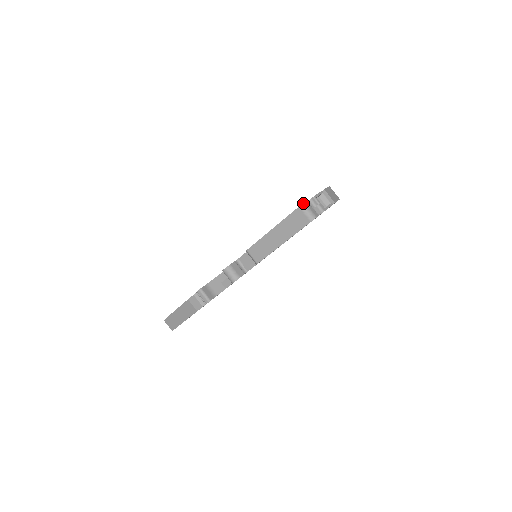
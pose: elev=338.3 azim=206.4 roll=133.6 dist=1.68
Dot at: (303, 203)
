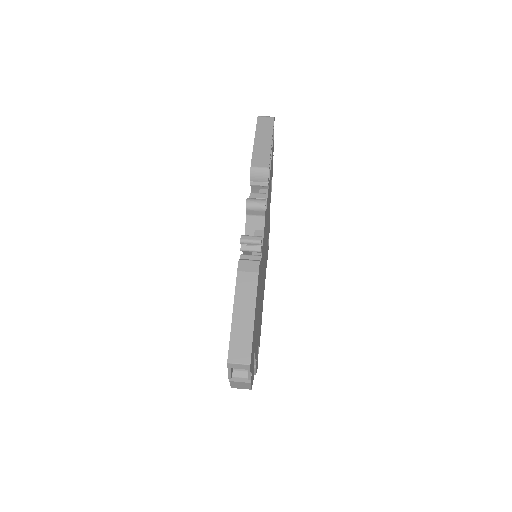
Dot at: (258, 116)
